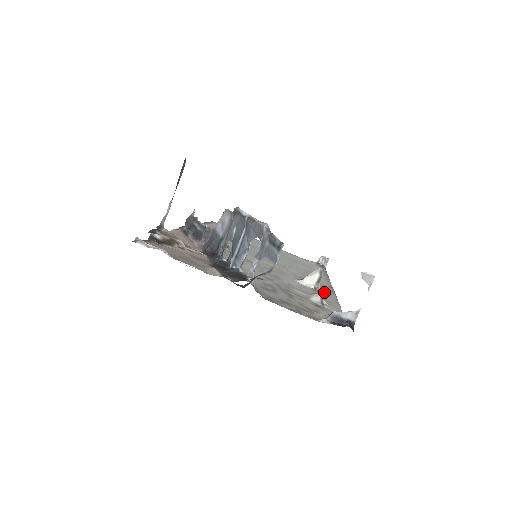
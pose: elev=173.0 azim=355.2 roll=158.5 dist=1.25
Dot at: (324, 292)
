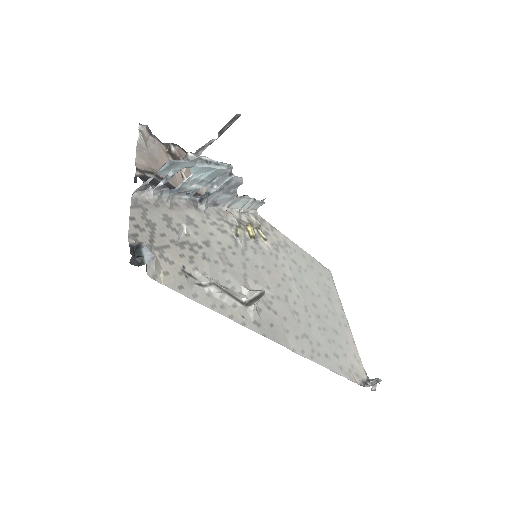
Dot at: (250, 315)
